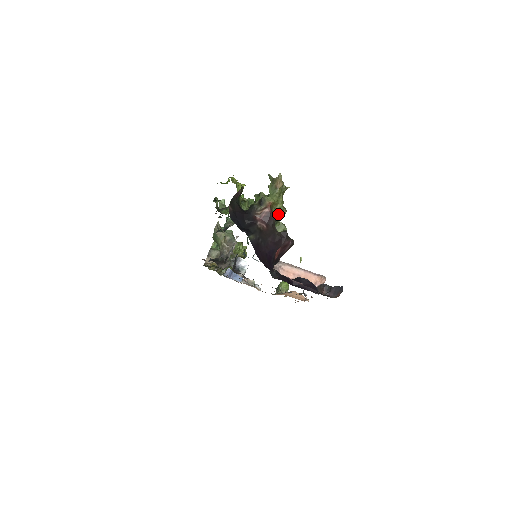
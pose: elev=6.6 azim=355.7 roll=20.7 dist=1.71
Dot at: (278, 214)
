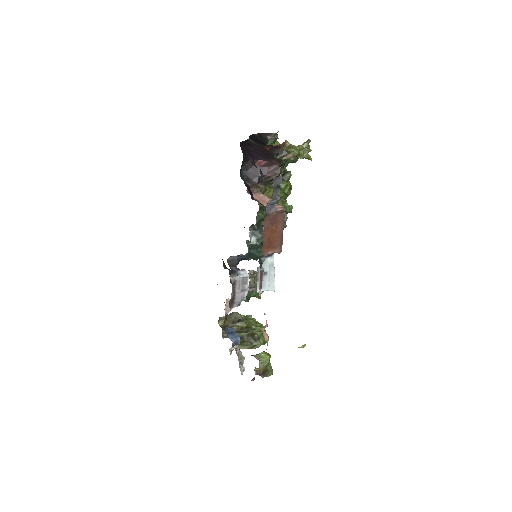
Dot at: (286, 150)
